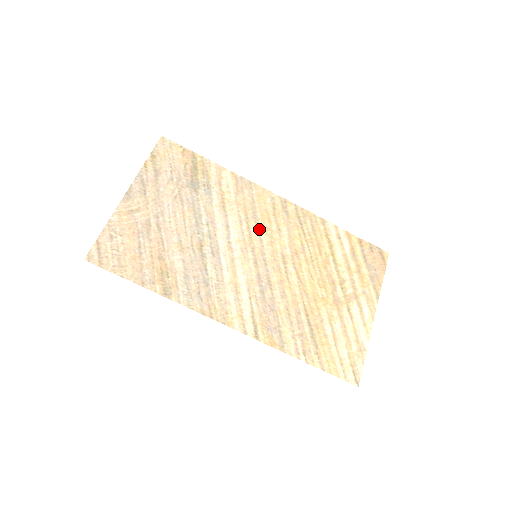
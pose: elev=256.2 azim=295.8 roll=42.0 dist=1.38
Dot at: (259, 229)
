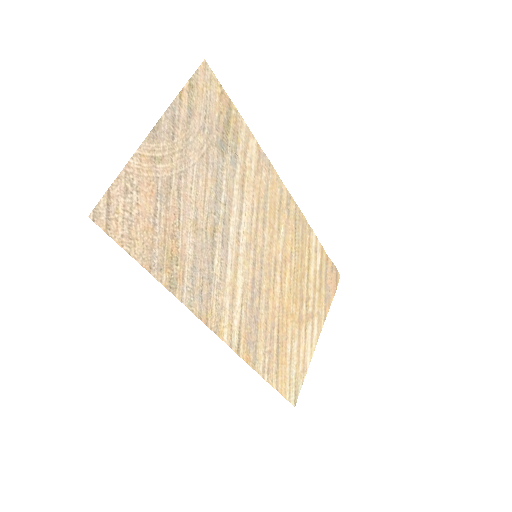
Dot at: (265, 224)
